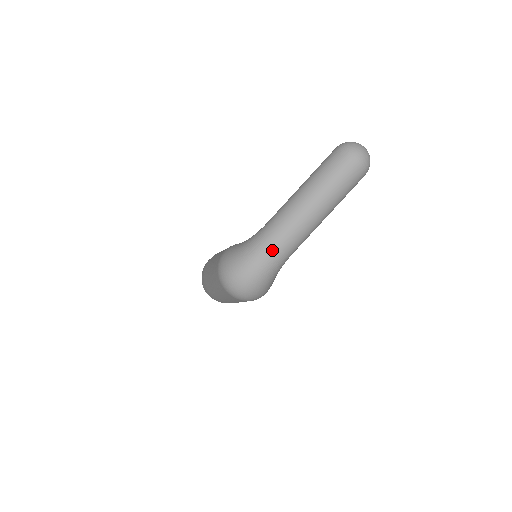
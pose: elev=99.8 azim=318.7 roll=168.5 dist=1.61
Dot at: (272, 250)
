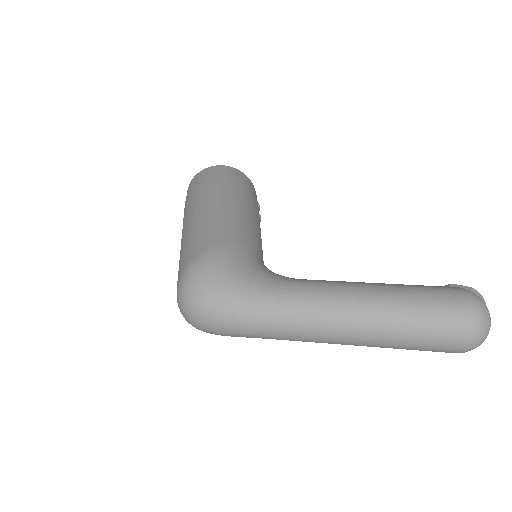
Dot at: (261, 328)
